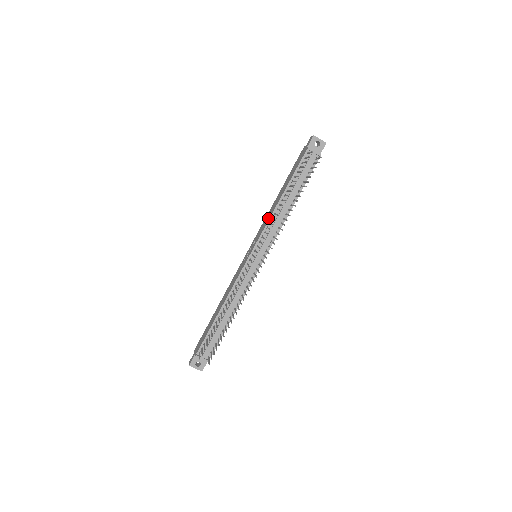
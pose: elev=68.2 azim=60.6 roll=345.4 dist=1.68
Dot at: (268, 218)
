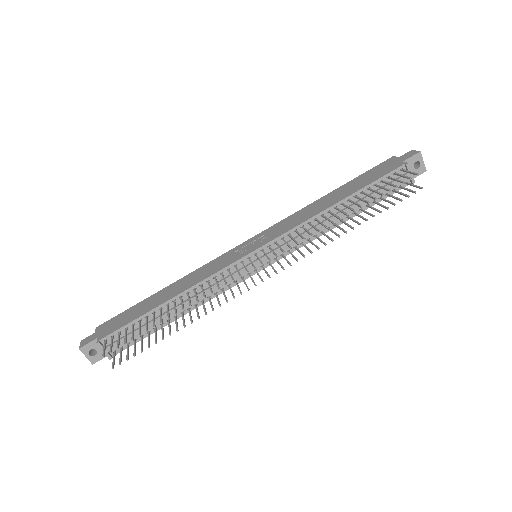
Dot at: (302, 218)
